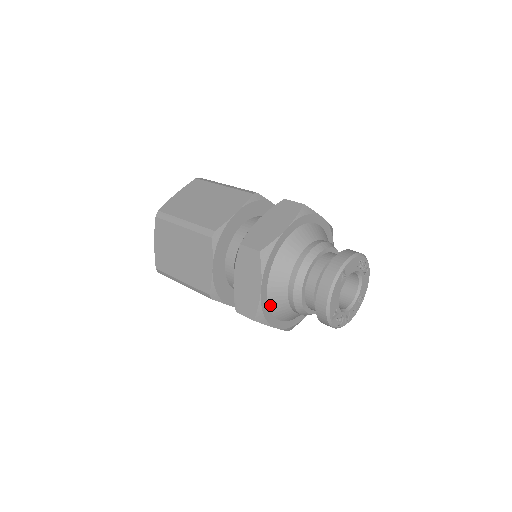
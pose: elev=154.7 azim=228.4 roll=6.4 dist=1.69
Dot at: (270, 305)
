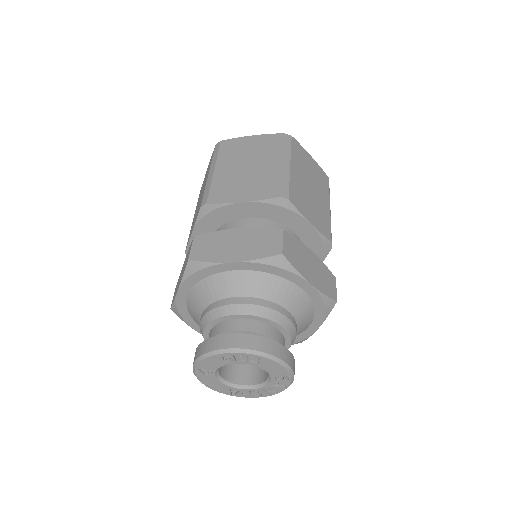
Dot at: occluded
